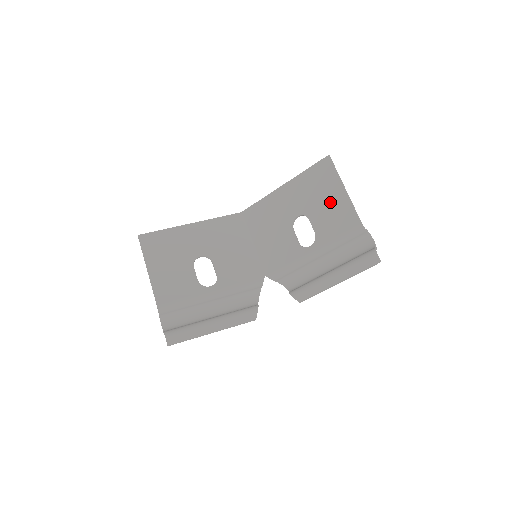
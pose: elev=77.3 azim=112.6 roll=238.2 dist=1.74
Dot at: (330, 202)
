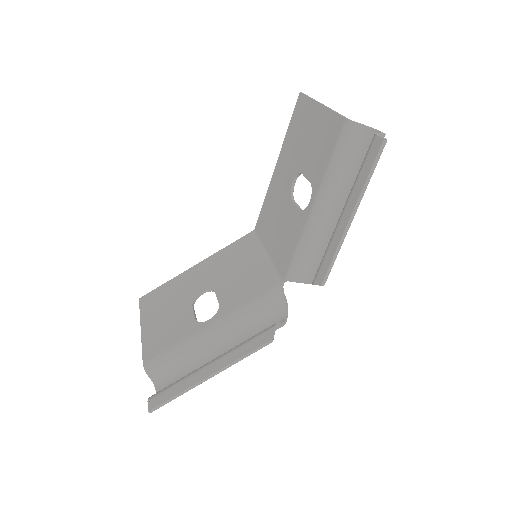
Dot at: (313, 133)
